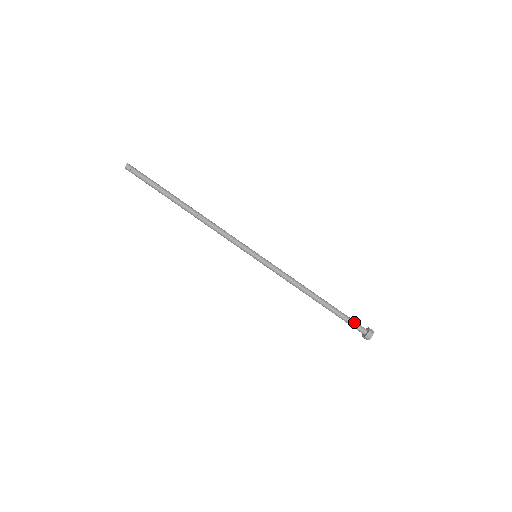
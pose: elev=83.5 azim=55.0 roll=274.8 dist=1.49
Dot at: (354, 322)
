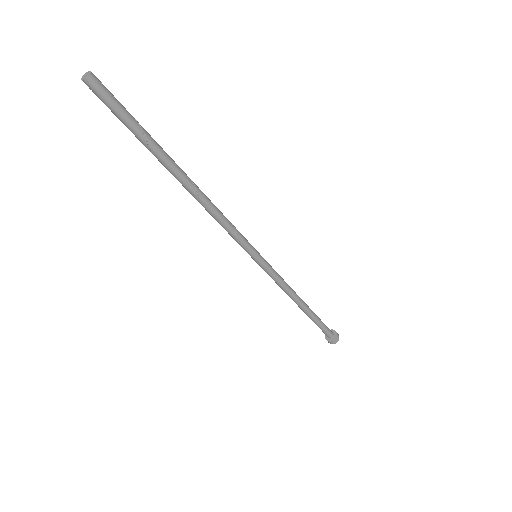
Dot at: (327, 328)
